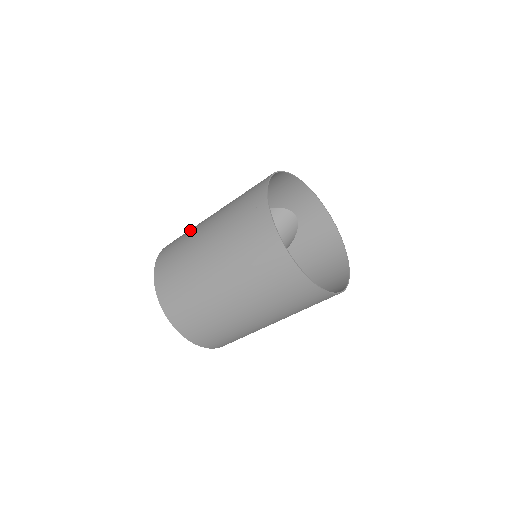
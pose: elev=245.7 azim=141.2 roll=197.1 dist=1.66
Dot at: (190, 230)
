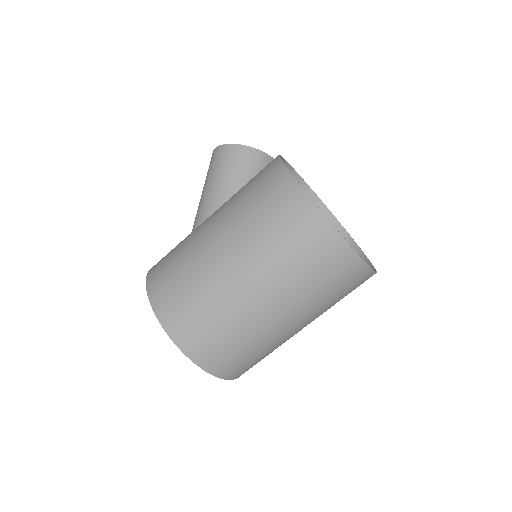
Dot at: (188, 266)
